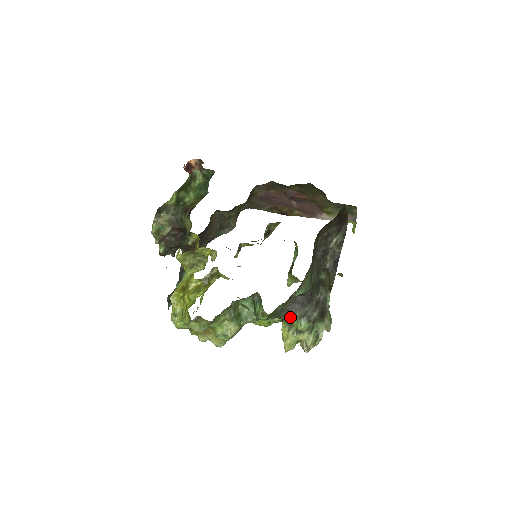
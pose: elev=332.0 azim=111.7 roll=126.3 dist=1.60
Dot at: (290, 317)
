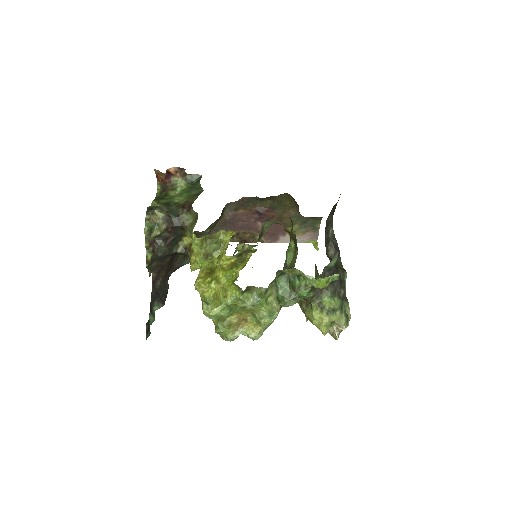
Dot at: (322, 296)
